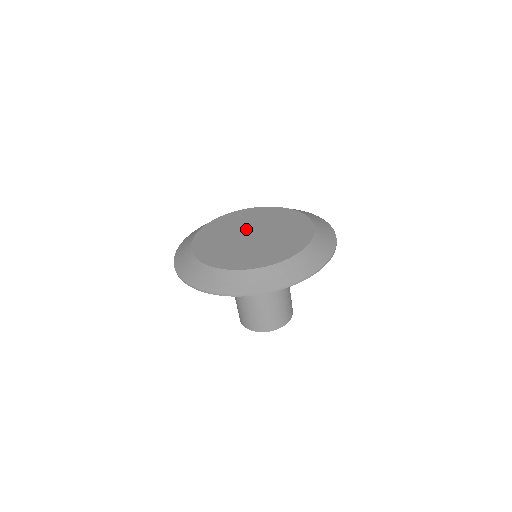
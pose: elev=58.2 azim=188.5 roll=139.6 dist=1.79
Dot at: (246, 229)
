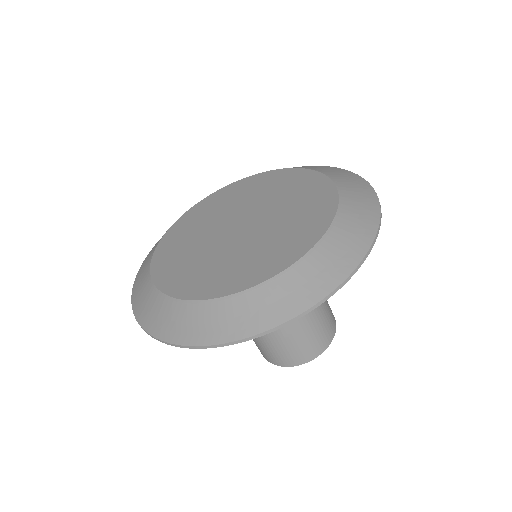
Dot at: (230, 218)
